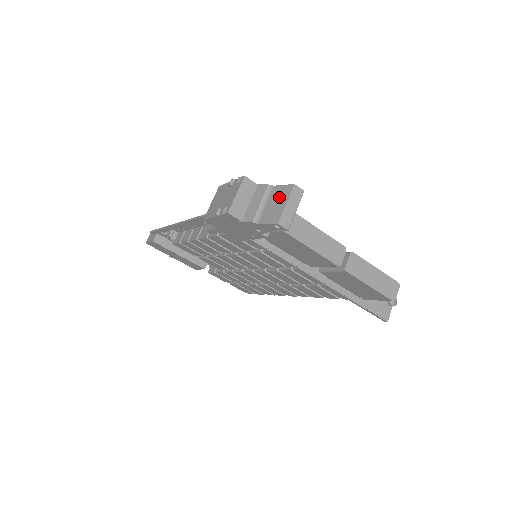
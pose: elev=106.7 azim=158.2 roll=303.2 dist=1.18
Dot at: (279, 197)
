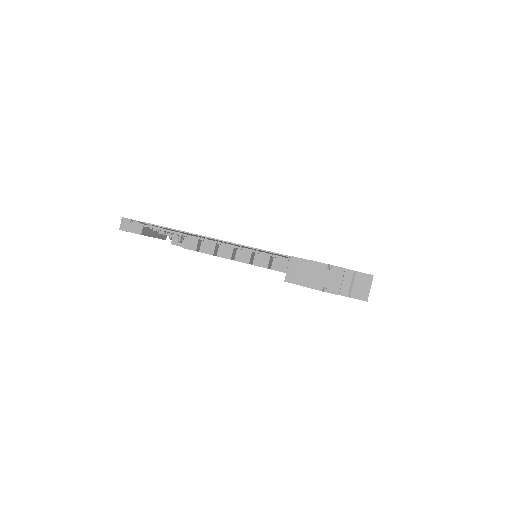
Dot at: (364, 282)
